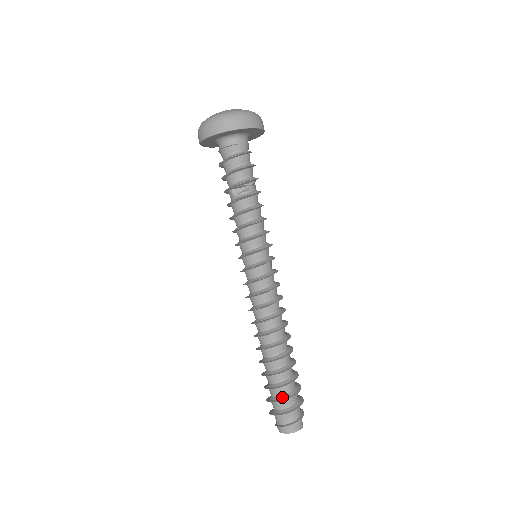
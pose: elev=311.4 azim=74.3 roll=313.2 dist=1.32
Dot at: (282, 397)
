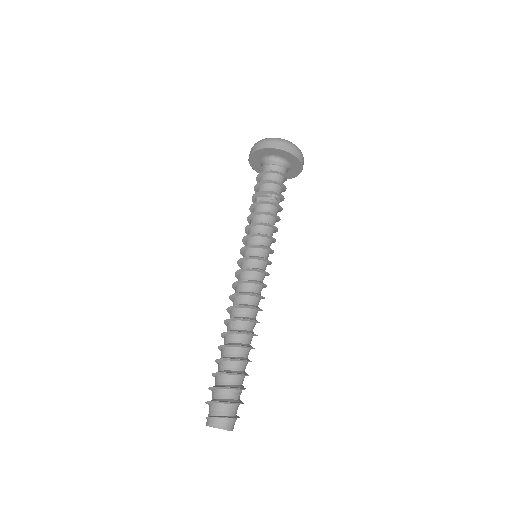
Dot at: (222, 385)
